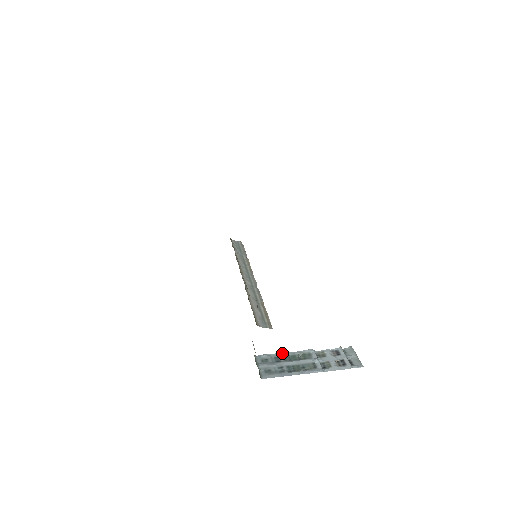
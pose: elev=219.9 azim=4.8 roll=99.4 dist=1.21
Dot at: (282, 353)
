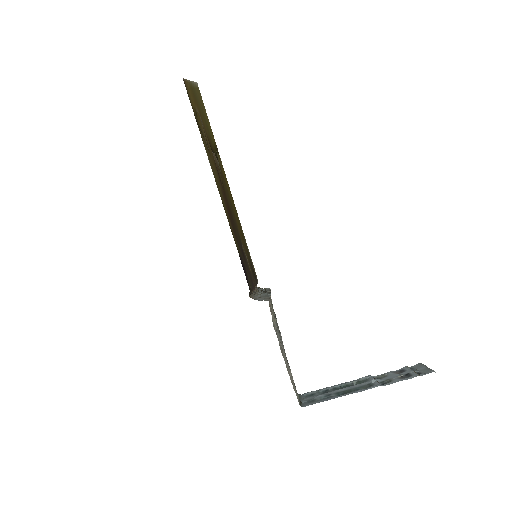
Dot at: (332, 386)
